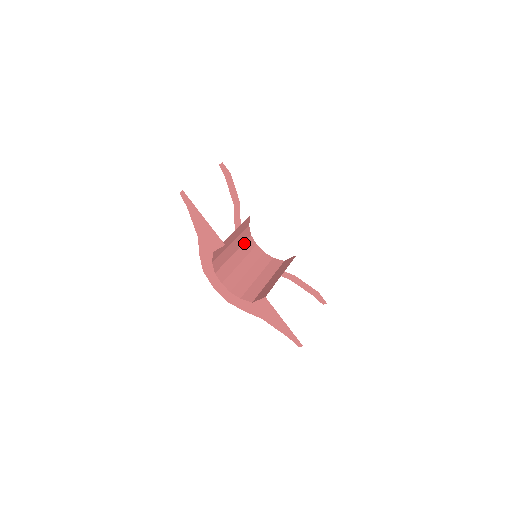
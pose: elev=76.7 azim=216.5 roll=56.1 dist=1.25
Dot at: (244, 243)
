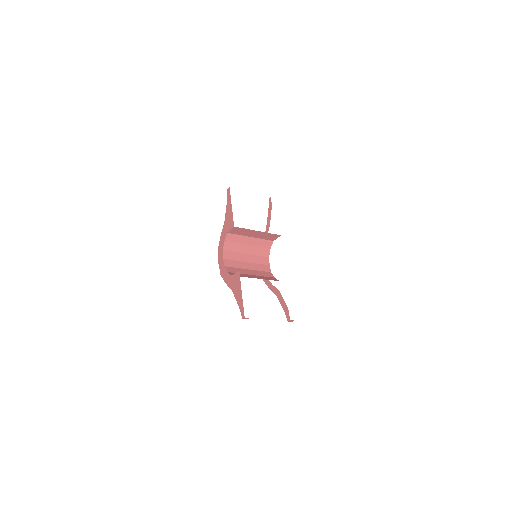
Dot at: (259, 256)
